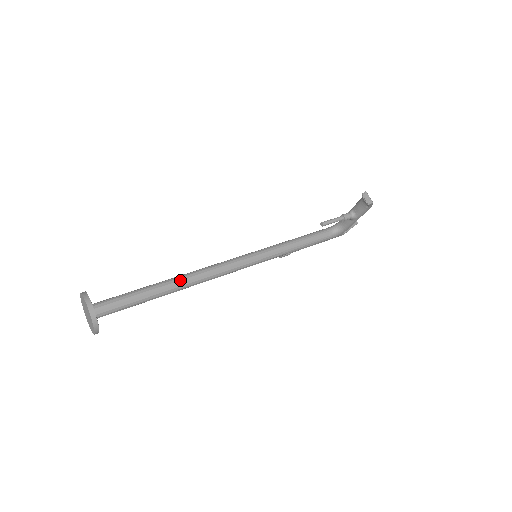
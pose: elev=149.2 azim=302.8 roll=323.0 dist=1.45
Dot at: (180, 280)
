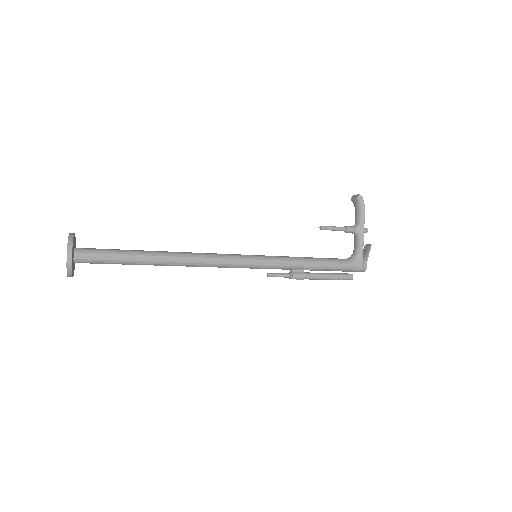
Dot at: (169, 252)
